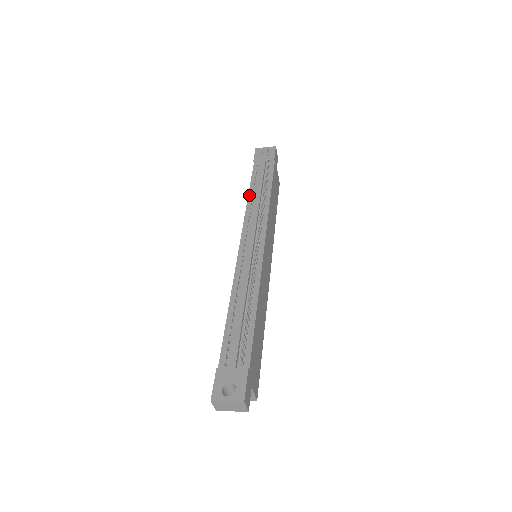
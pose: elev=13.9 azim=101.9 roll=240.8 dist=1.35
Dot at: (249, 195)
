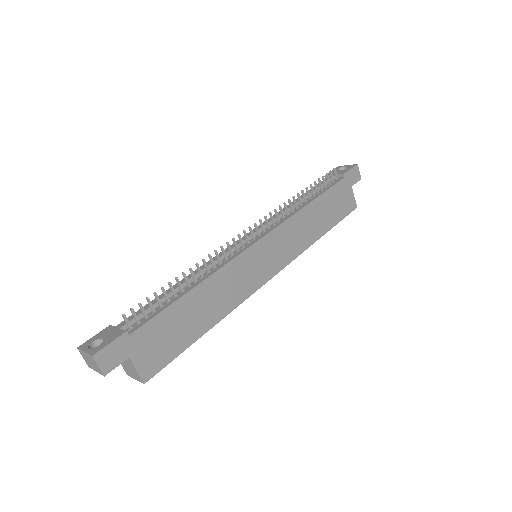
Dot at: (292, 202)
